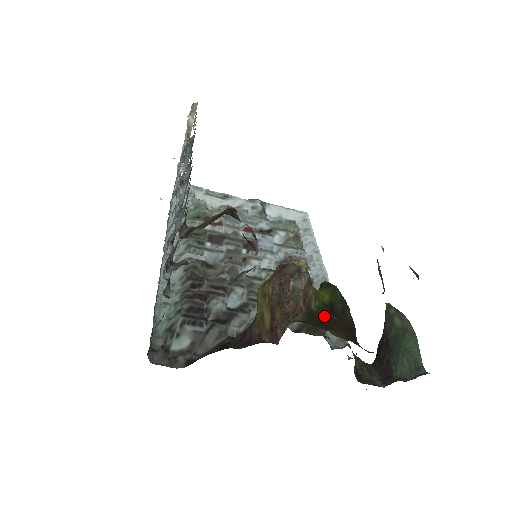
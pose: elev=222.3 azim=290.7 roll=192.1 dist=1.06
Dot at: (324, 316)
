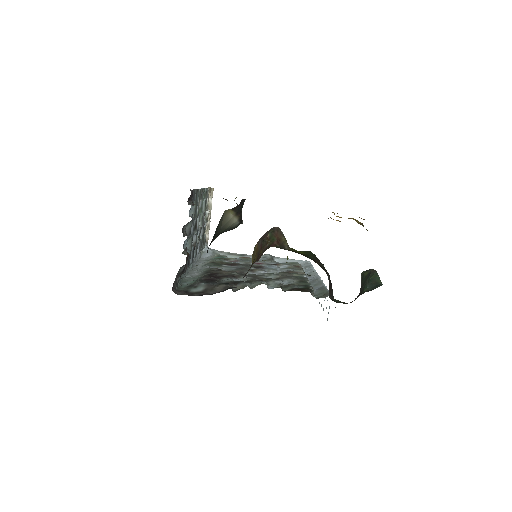
Dot at: occluded
